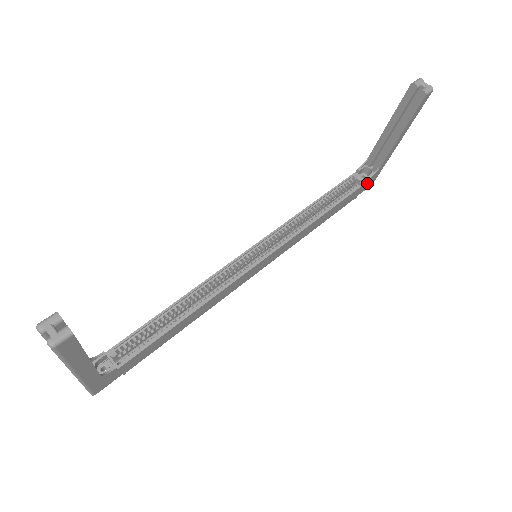
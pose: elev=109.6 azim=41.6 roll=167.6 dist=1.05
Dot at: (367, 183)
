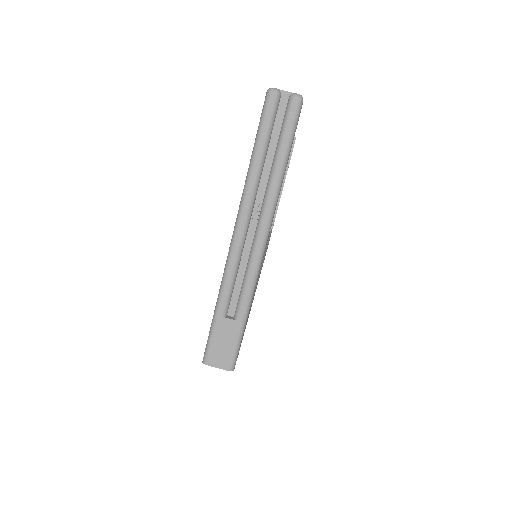
Dot at: occluded
